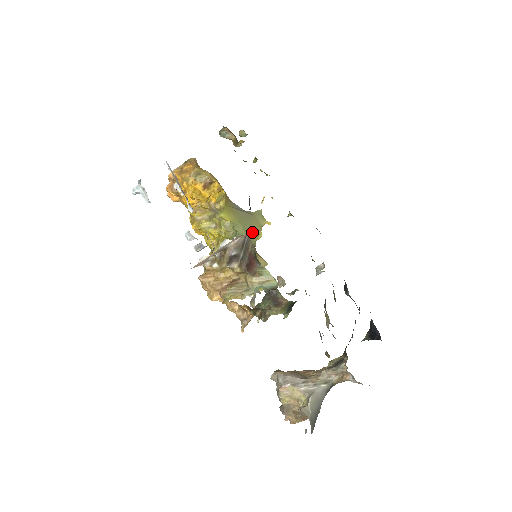
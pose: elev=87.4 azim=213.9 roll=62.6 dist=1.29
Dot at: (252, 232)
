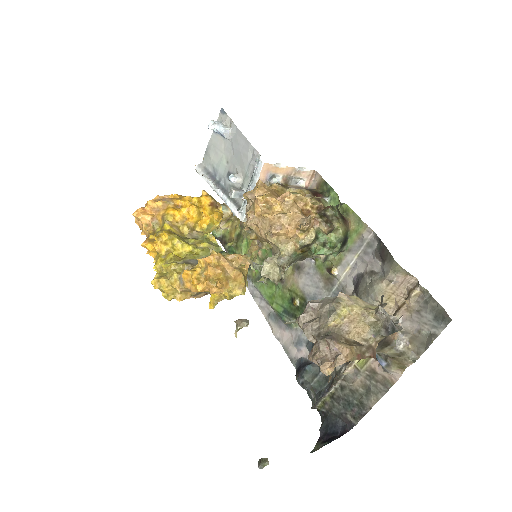
Dot at: occluded
